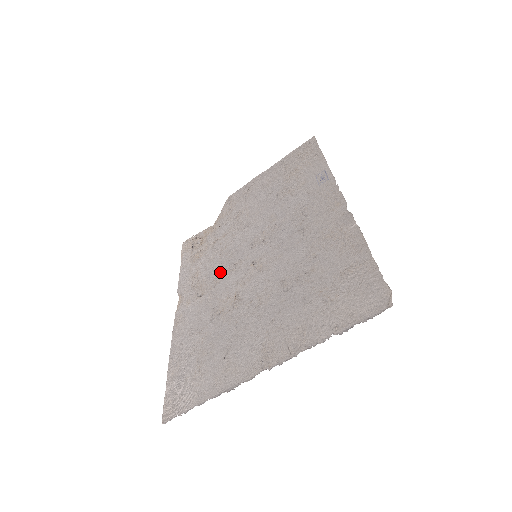
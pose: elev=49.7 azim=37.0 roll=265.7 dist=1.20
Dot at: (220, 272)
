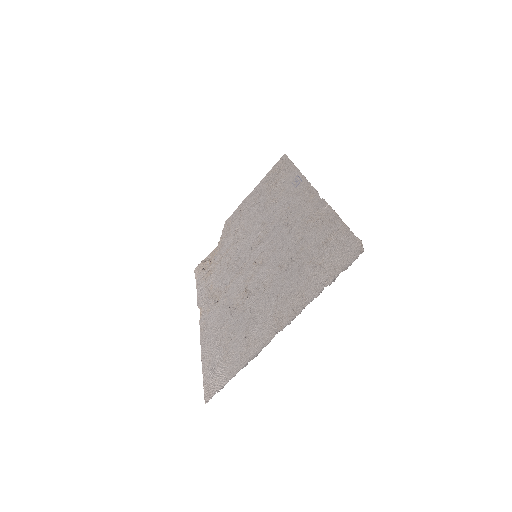
Dot at: (230, 278)
